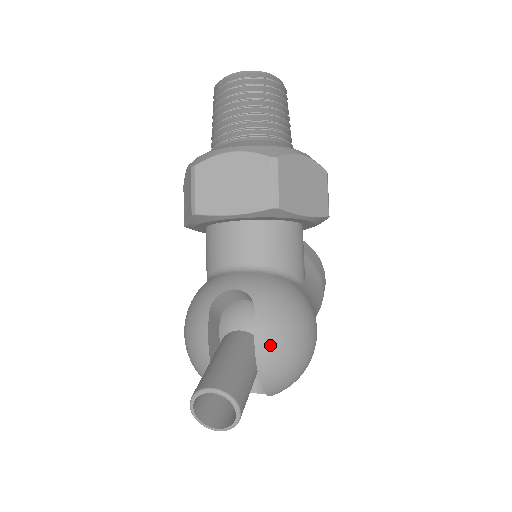
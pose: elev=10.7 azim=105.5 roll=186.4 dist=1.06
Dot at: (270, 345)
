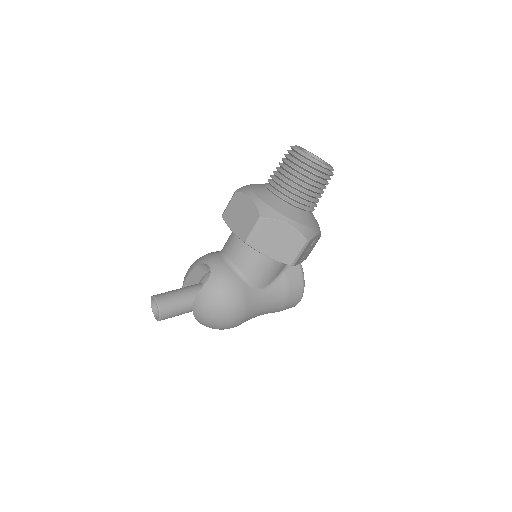
Dot at: (202, 303)
